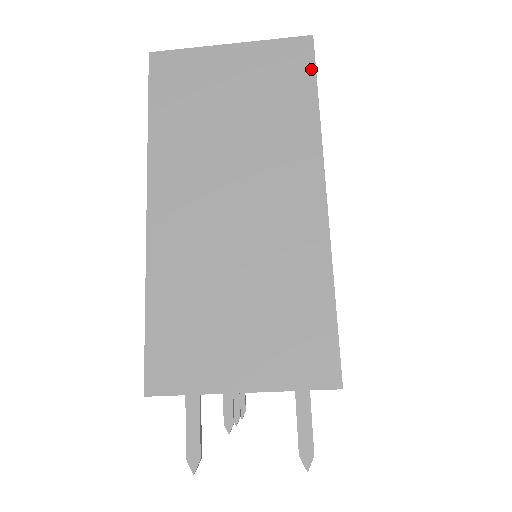
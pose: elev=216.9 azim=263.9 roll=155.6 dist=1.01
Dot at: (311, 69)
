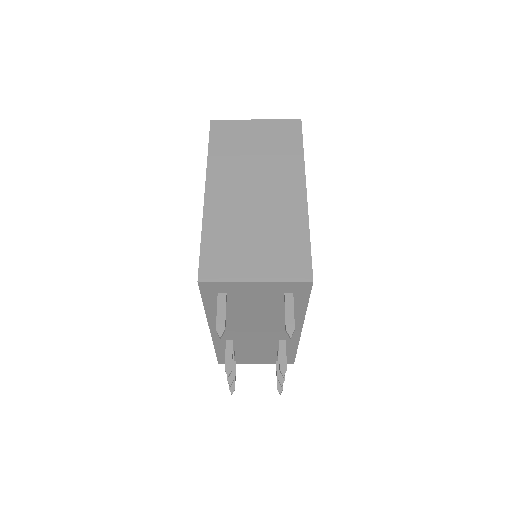
Dot at: (300, 134)
